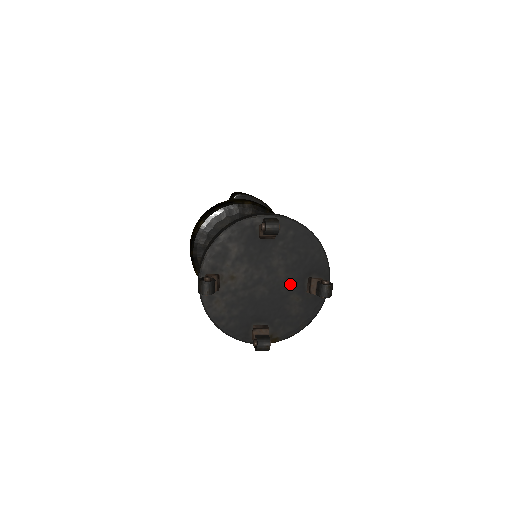
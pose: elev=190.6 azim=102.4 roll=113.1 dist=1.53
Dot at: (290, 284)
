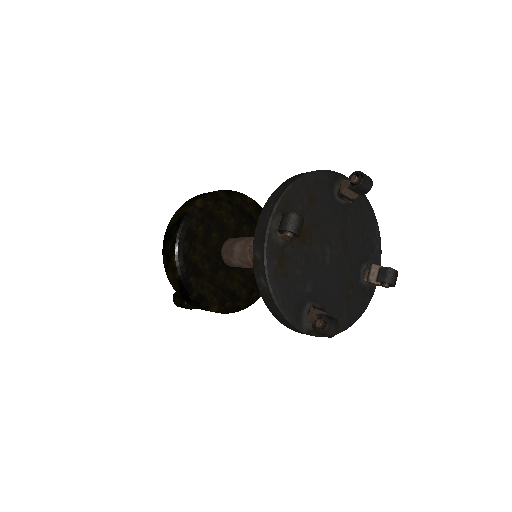
Dot at: (349, 265)
